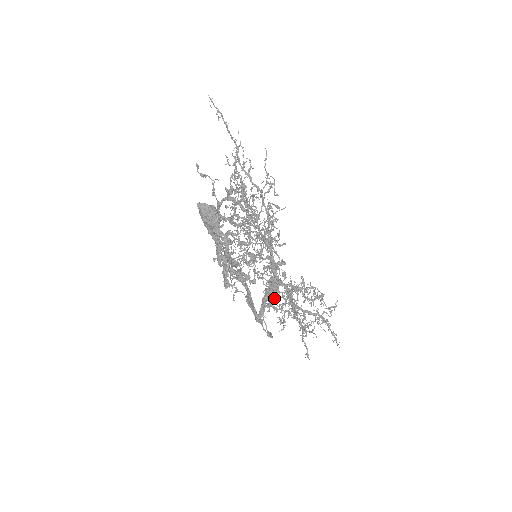
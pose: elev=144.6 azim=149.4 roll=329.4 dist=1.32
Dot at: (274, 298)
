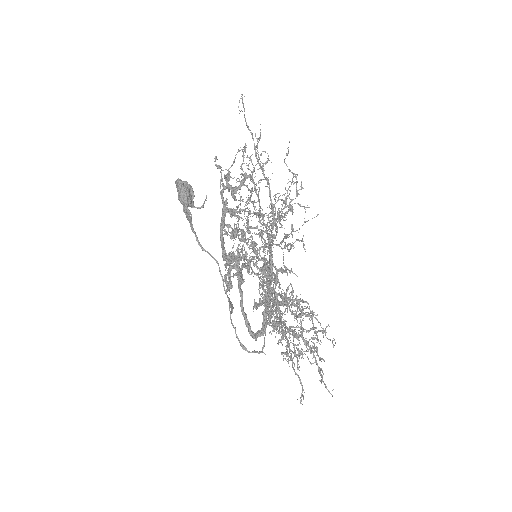
Dot at: (255, 303)
